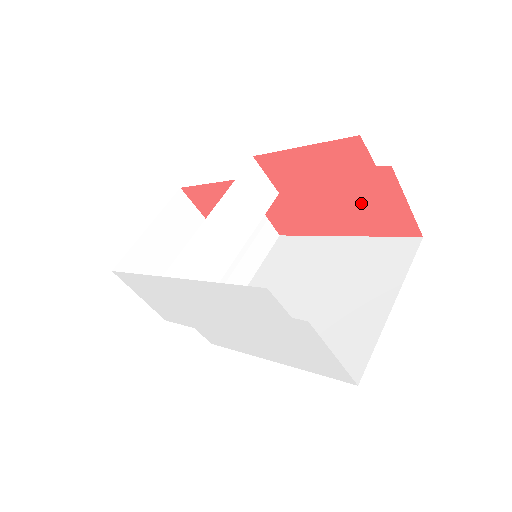
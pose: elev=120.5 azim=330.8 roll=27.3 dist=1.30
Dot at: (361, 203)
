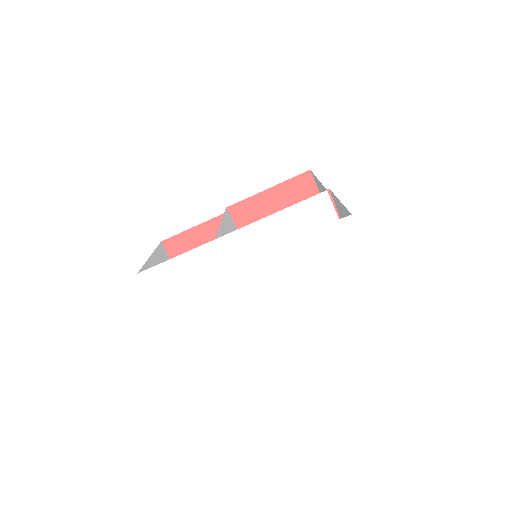
Dot at: occluded
